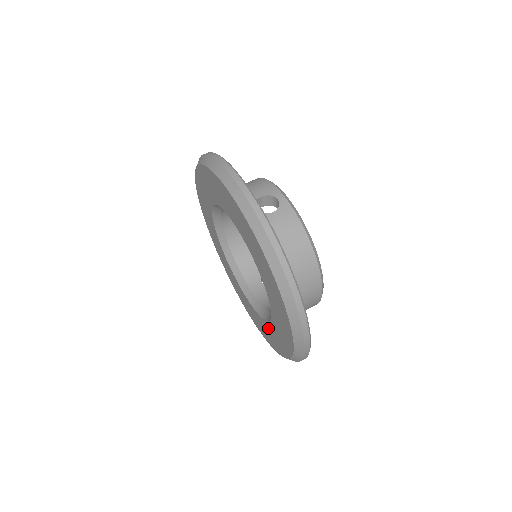
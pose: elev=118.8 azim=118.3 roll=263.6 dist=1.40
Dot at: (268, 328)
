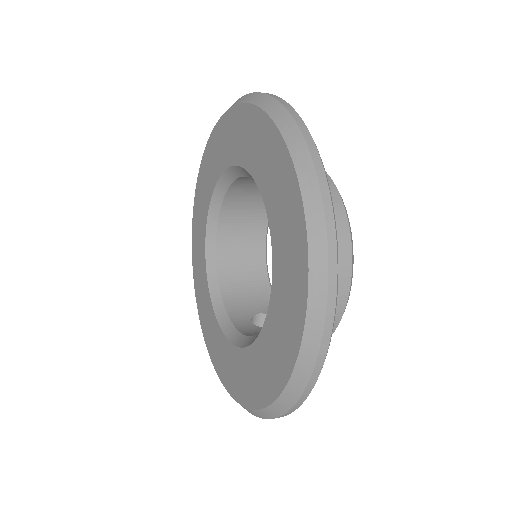
Dot at: (254, 357)
